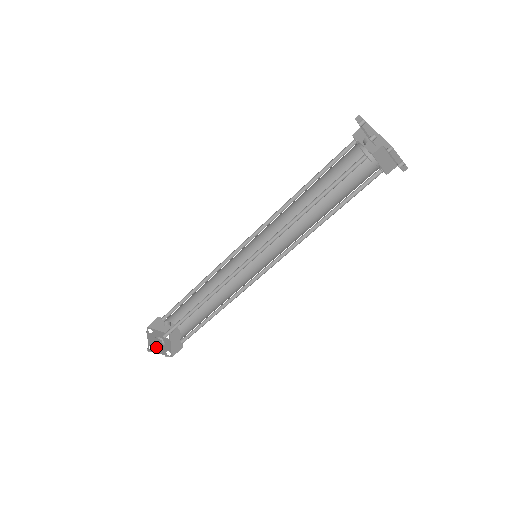
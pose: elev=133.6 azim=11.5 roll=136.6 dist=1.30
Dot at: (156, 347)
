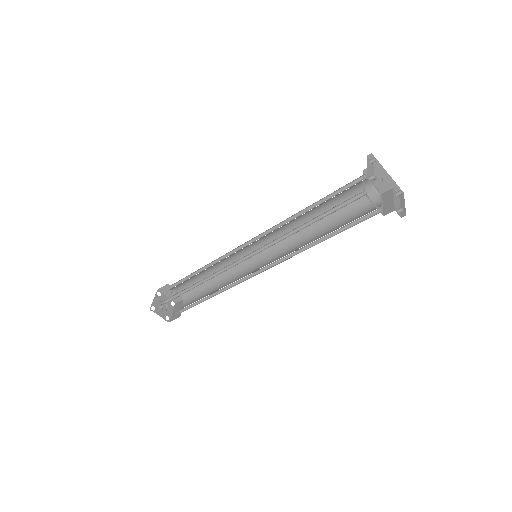
Dot at: (158, 309)
